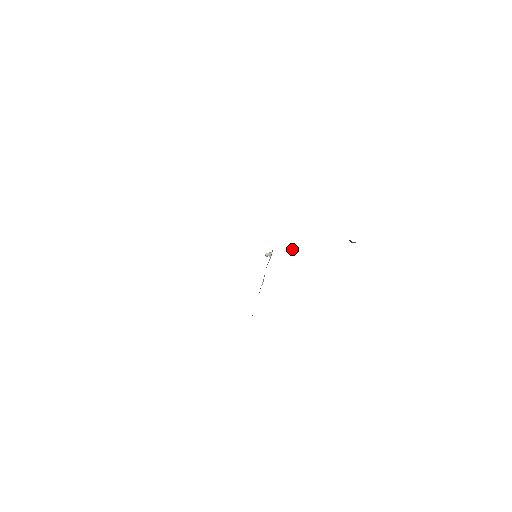
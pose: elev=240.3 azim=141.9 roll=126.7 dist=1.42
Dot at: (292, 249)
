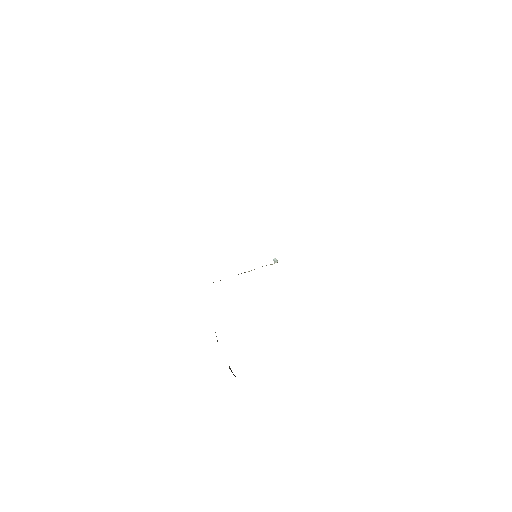
Dot at: occluded
